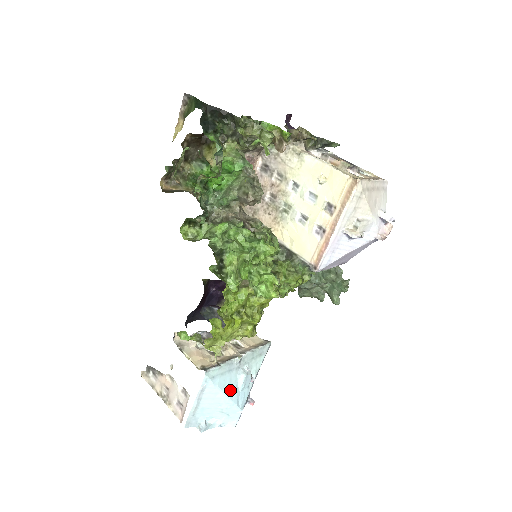
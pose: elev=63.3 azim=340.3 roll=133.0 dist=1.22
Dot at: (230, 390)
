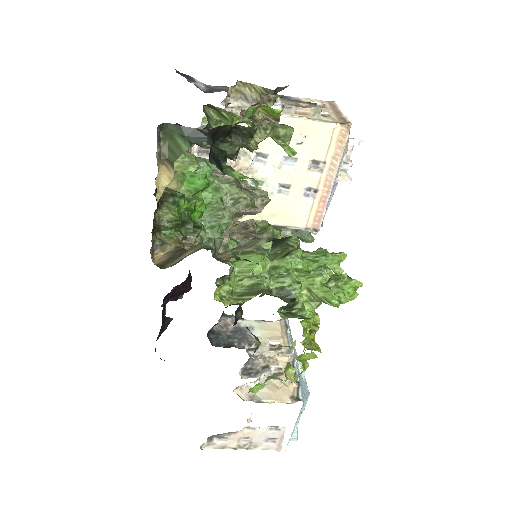
Dot at: (305, 390)
